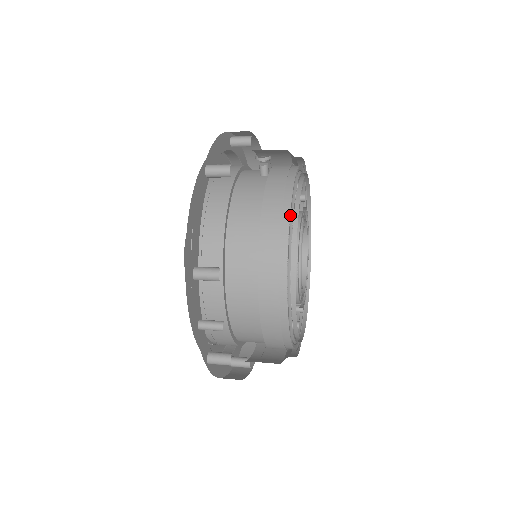
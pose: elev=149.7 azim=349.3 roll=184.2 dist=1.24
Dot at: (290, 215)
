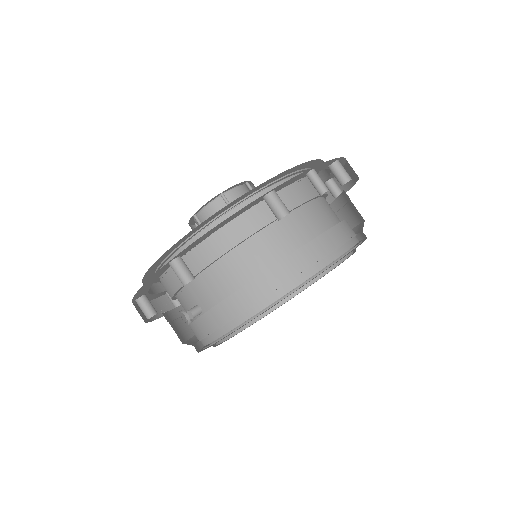
Dot at: occluded
